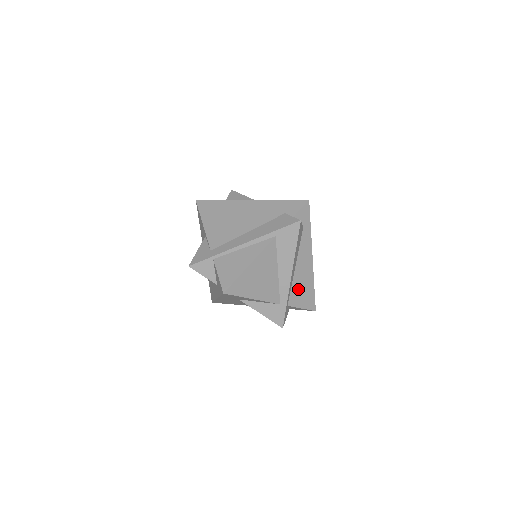
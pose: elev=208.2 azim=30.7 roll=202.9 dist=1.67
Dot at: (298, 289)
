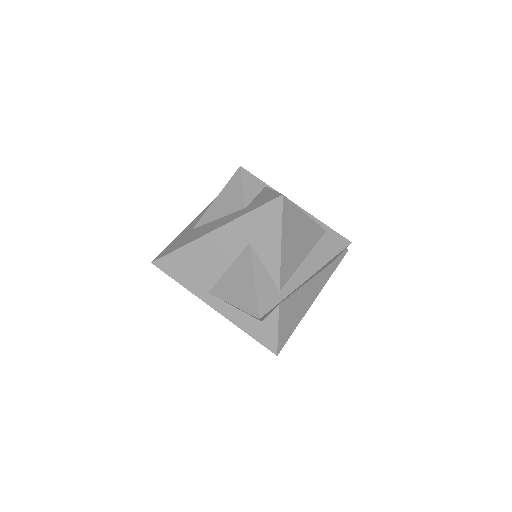
Dot at: (293, 305)
